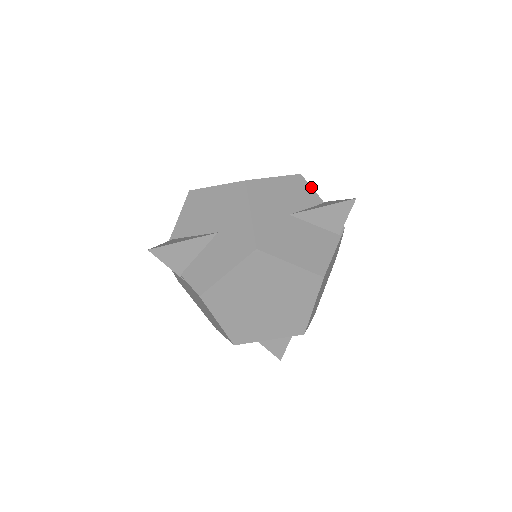
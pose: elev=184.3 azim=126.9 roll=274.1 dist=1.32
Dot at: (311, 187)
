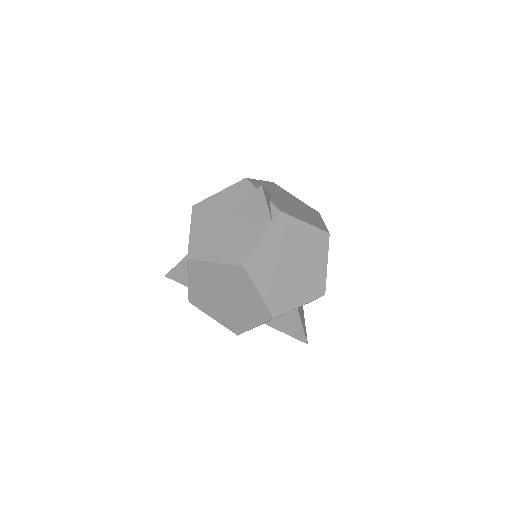
Dot at: (253, 186)
